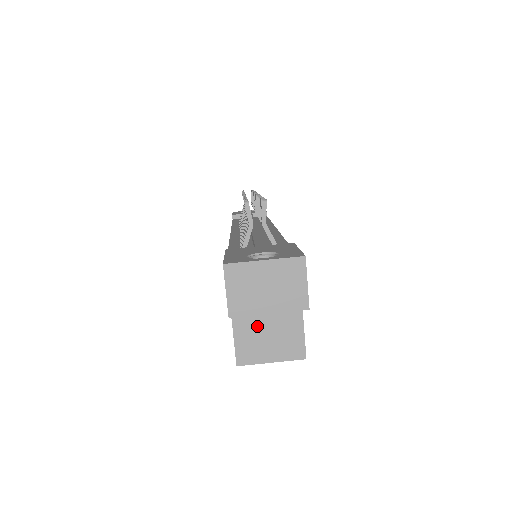
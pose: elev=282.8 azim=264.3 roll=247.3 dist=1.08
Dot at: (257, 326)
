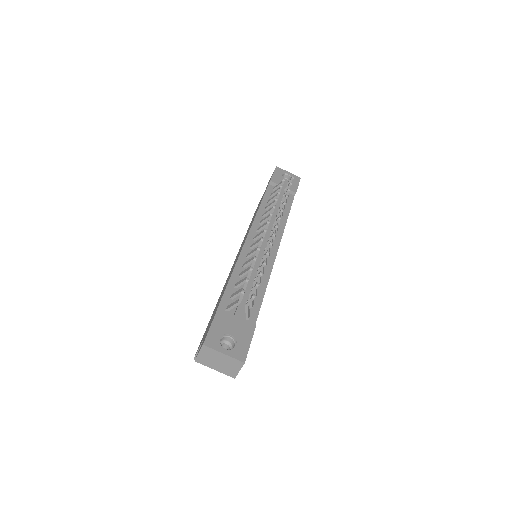
Dot at: occluded
